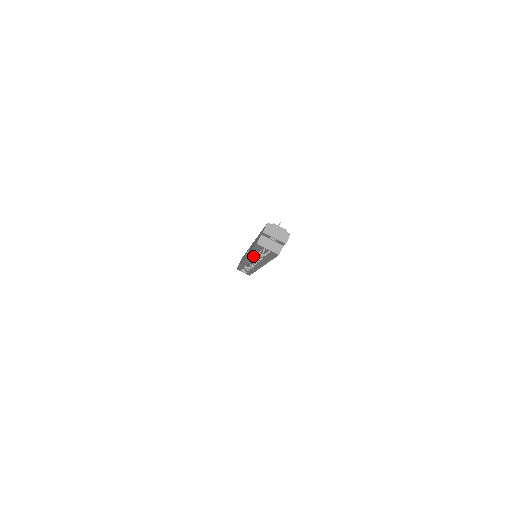
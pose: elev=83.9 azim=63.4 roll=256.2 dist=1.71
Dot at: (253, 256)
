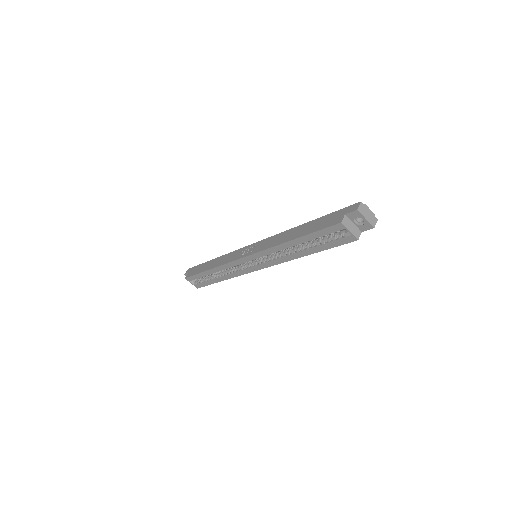
Dot at: (285, 247)
